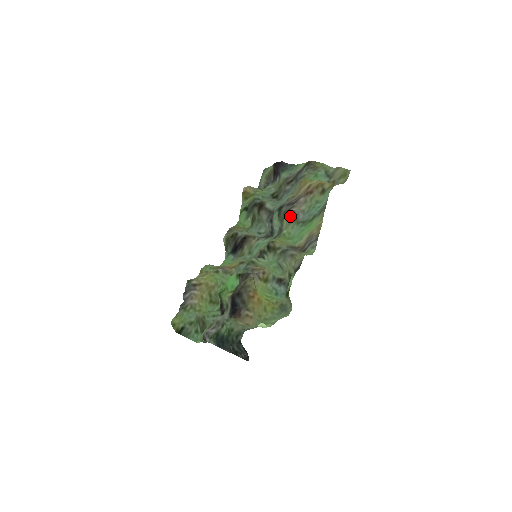
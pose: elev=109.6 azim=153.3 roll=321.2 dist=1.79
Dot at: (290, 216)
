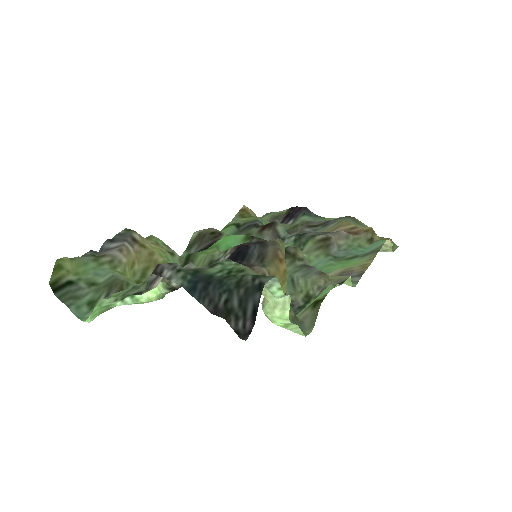
Dot at: (322, 240)
